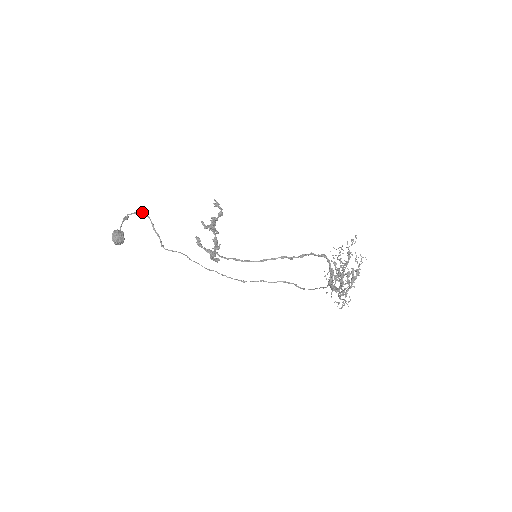
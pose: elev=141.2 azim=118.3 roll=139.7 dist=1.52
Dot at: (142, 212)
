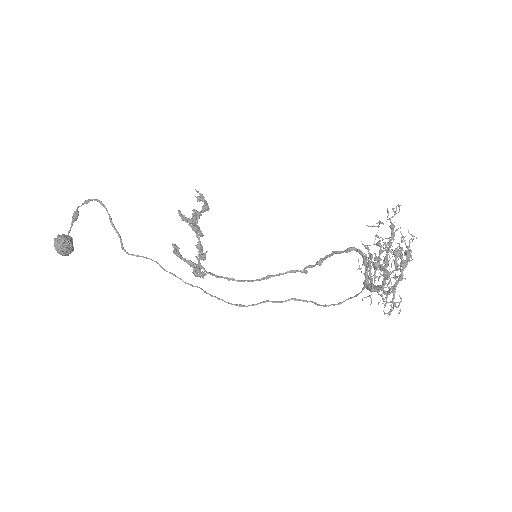
Dot at: (95, 199)
